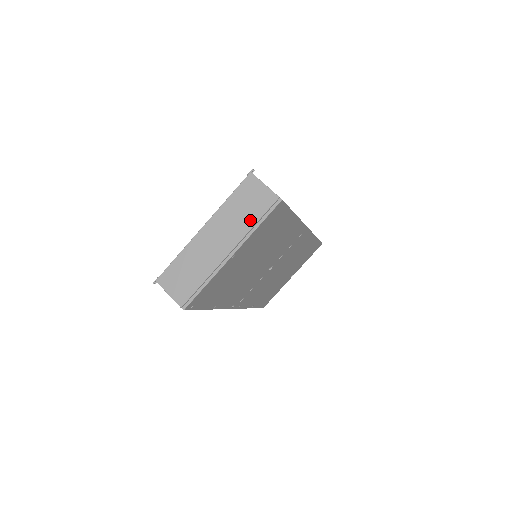
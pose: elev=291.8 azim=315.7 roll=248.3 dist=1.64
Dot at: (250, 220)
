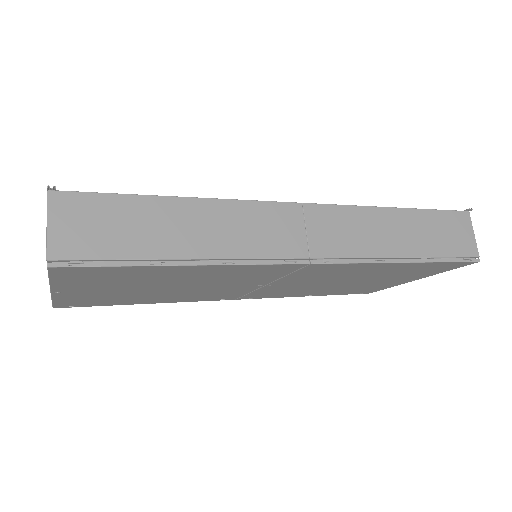
Dot at: occluded
